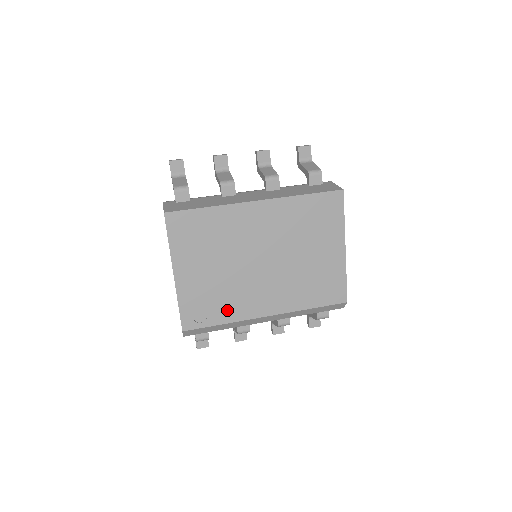
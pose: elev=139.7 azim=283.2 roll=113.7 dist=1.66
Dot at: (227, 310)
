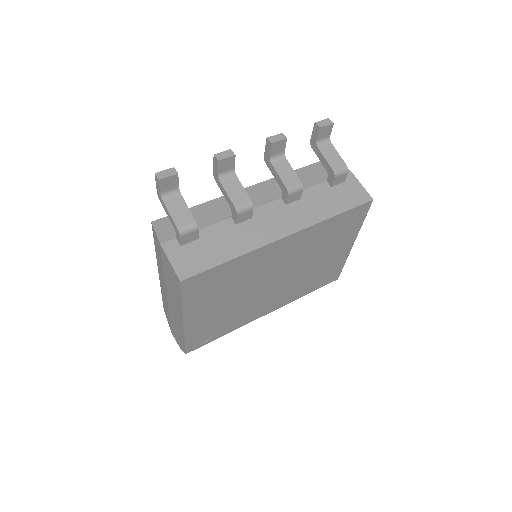
Dot at: (232, 325)
